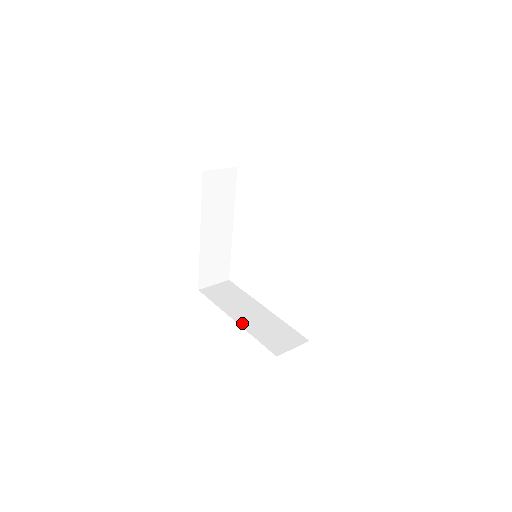
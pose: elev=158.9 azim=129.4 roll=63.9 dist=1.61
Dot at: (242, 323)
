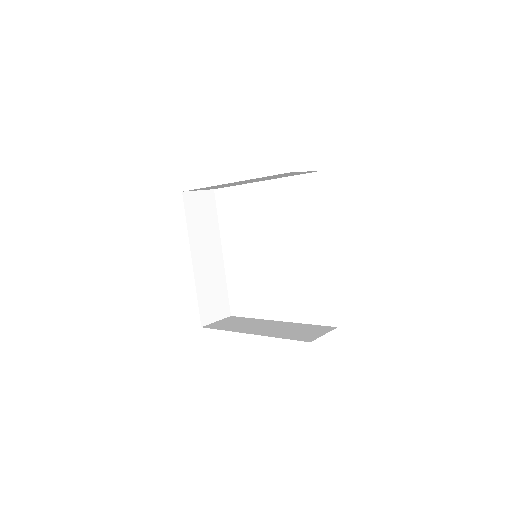
Dot at: (260, 333)
